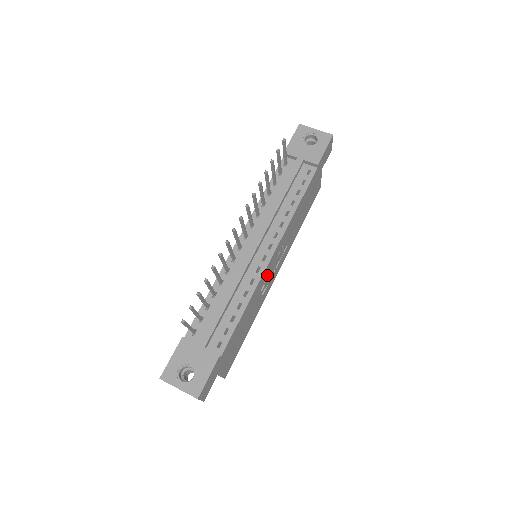
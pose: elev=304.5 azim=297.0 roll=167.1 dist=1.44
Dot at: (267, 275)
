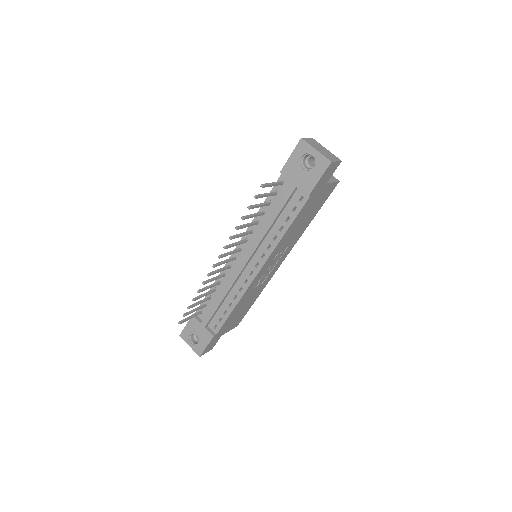
Dot at: (260, 278)
